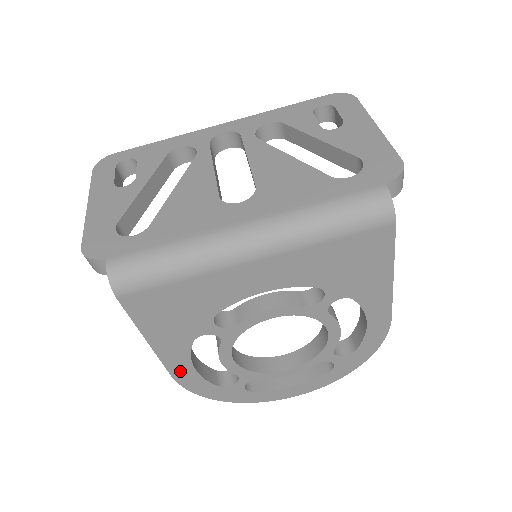
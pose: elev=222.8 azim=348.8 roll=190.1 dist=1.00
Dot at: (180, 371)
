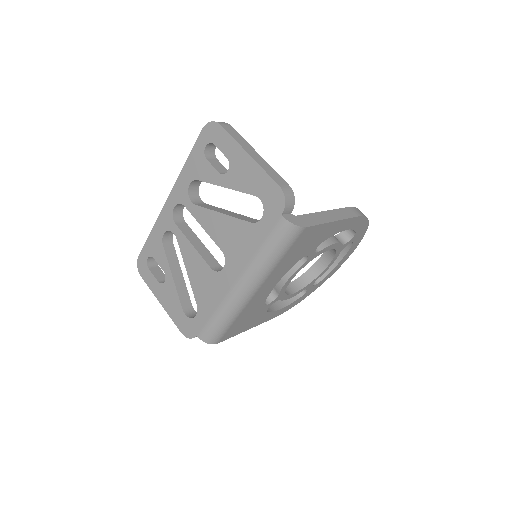
Dot at: (275, 315)
